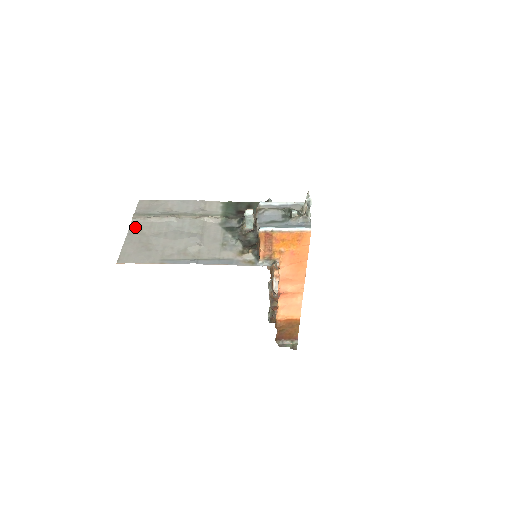
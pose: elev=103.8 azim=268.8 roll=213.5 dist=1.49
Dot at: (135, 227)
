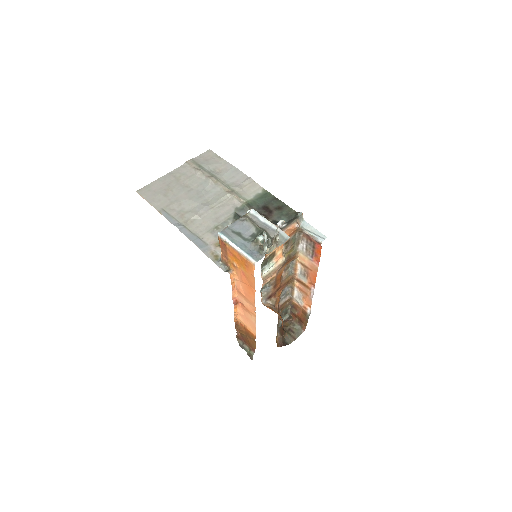
Dot at: (180, 170)
